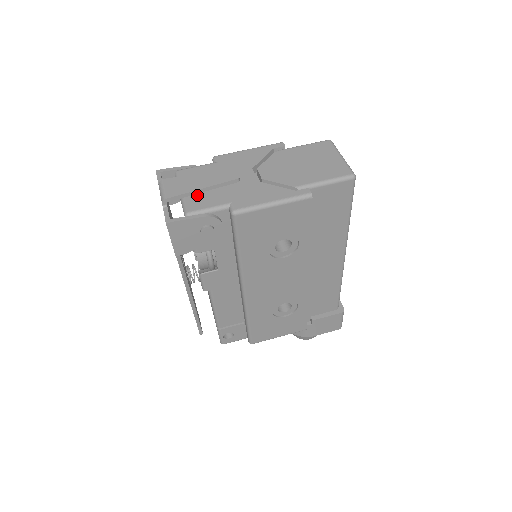
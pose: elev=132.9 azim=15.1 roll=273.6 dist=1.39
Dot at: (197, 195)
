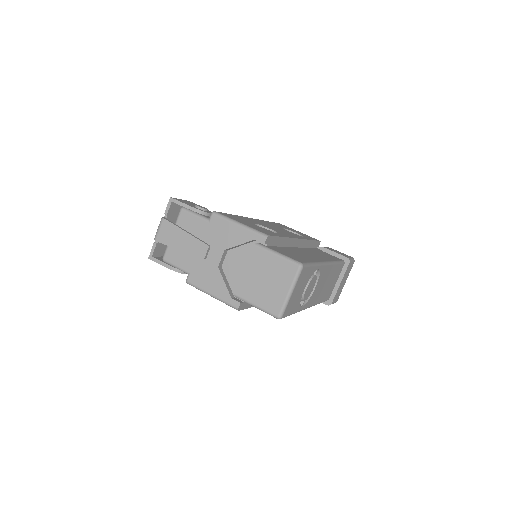
Dot at: occluded
